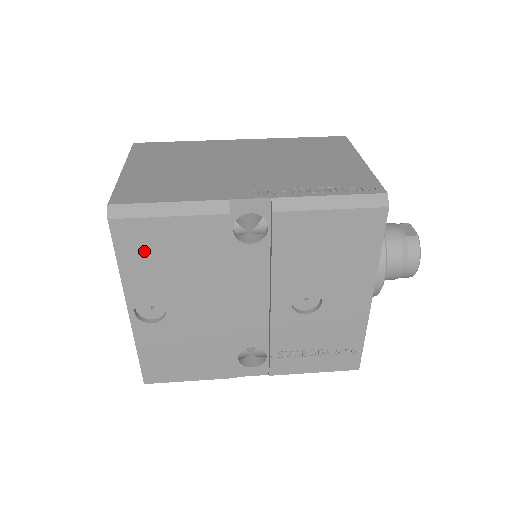
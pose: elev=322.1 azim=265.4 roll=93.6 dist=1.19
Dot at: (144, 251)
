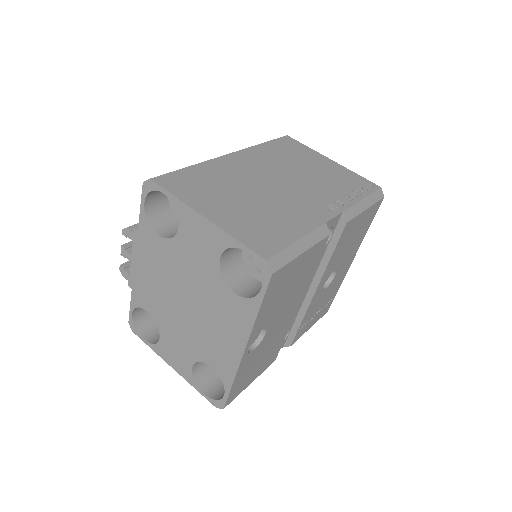
Dot at: (278, 290)
